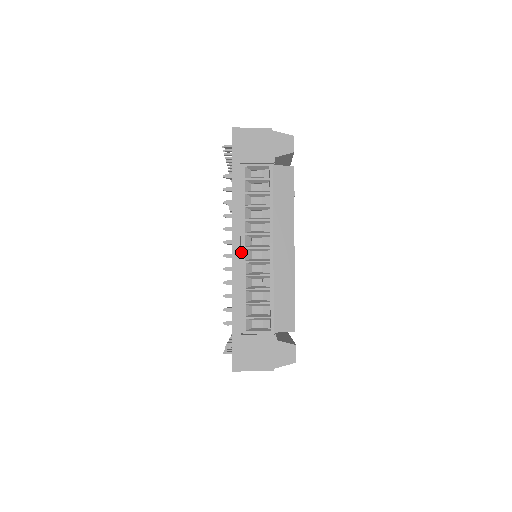
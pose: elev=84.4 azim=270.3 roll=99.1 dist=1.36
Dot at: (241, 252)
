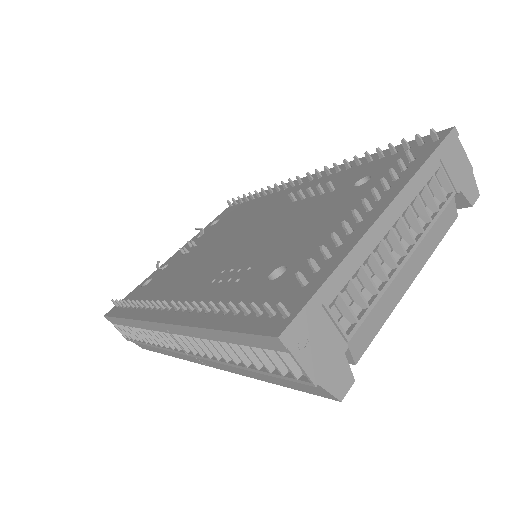
Dot at: (386, 226)
